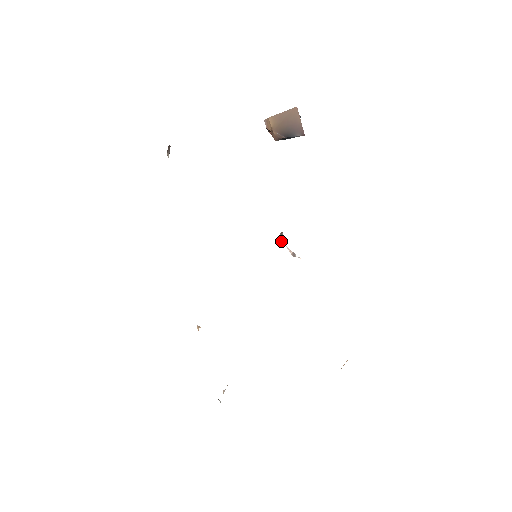
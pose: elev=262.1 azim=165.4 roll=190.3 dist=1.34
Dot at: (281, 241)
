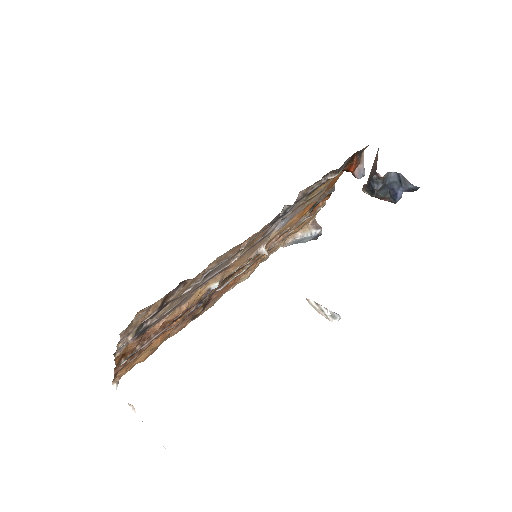
Dot at: (318, 305)
